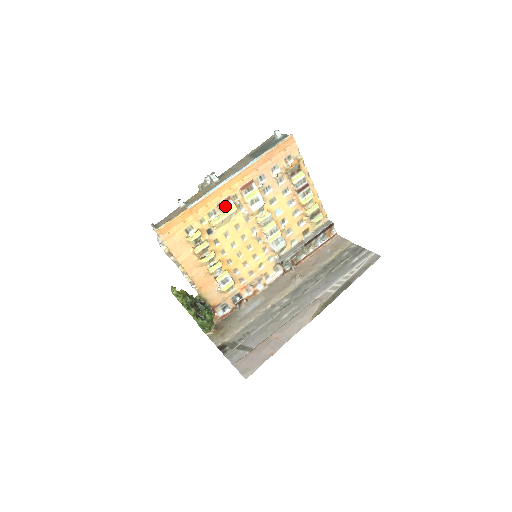
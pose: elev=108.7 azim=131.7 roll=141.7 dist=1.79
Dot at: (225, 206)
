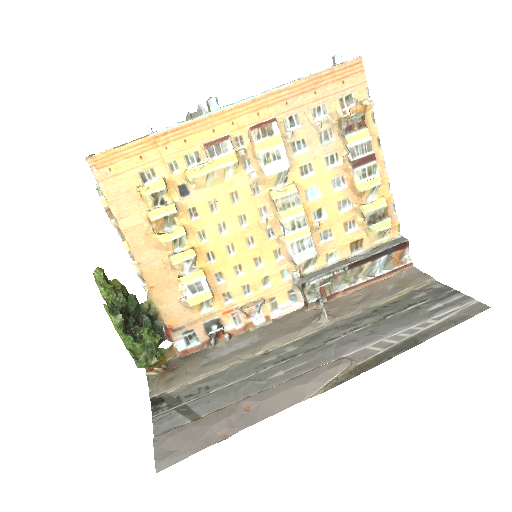
Dot at: (217, 150)
